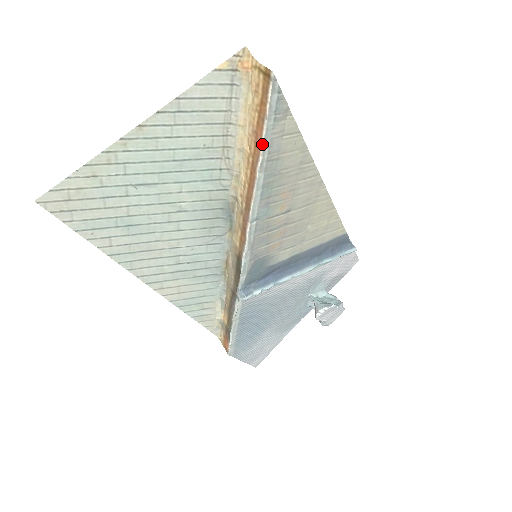
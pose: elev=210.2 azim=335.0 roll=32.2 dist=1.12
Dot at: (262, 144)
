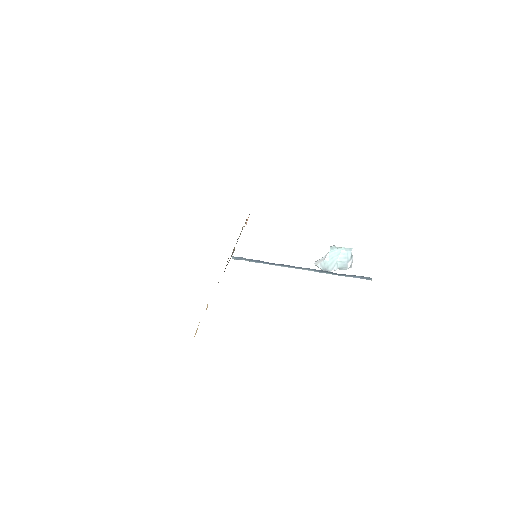
Dot at: occluded
